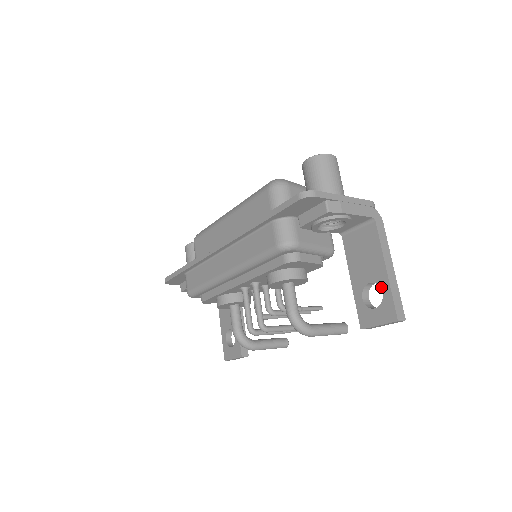
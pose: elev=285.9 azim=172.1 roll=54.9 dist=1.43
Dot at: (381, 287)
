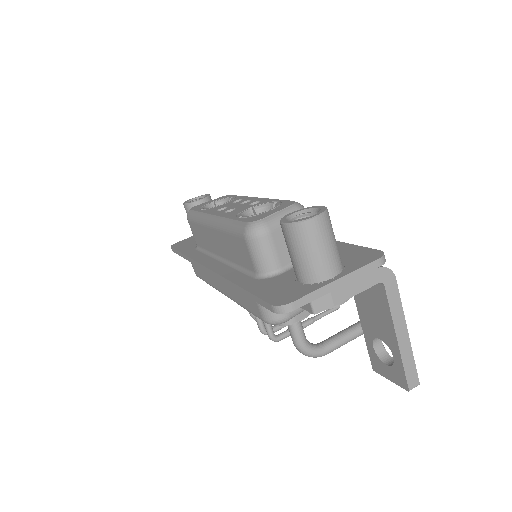
Dot at: (392, 352)
